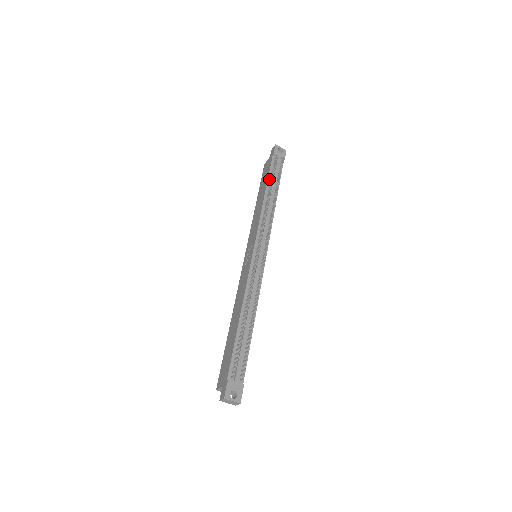
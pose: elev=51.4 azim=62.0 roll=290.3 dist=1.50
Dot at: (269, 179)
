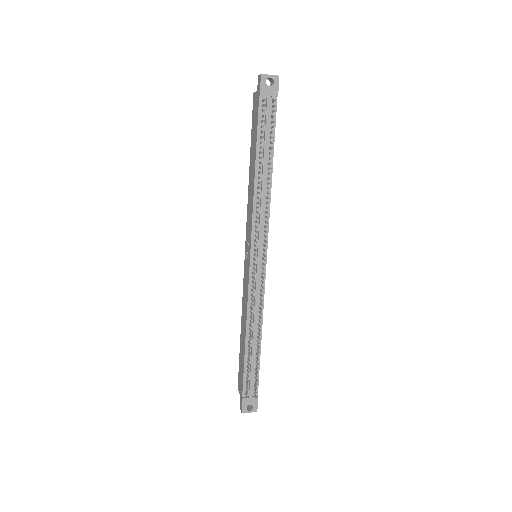
Dot at: (258, 144)
